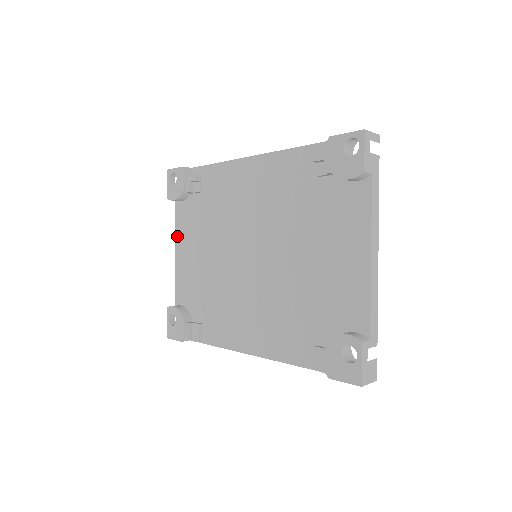
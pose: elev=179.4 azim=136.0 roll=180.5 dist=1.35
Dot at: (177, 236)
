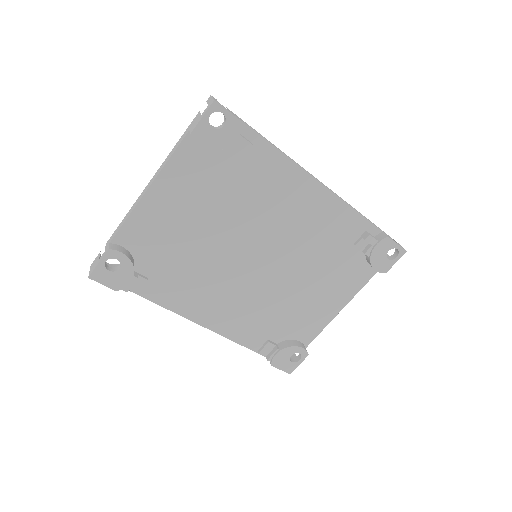
Dot at: (165, 174)
